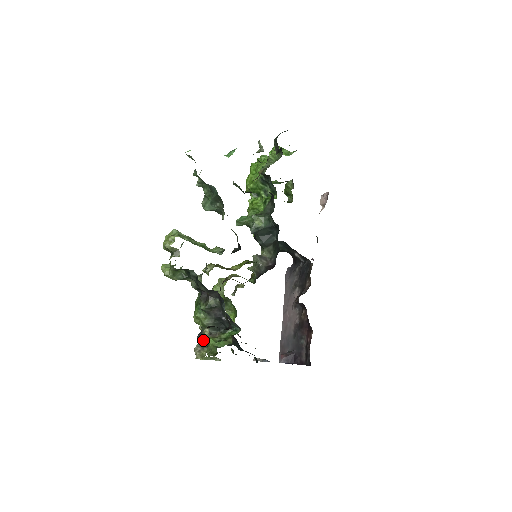
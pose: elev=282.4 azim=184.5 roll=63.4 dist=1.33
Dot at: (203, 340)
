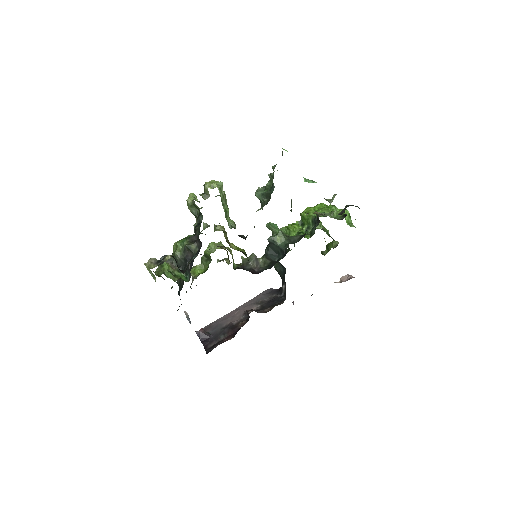
Dot at: occluded
